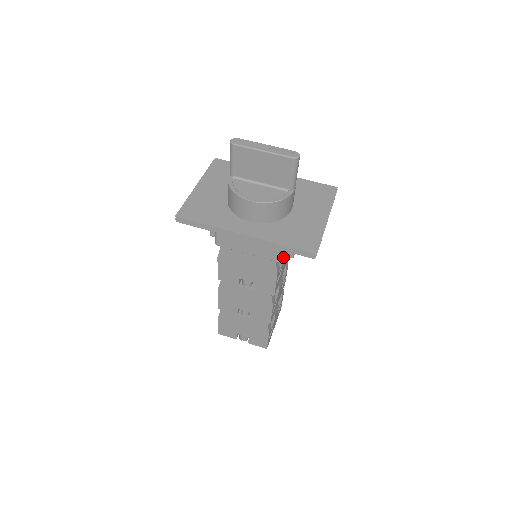
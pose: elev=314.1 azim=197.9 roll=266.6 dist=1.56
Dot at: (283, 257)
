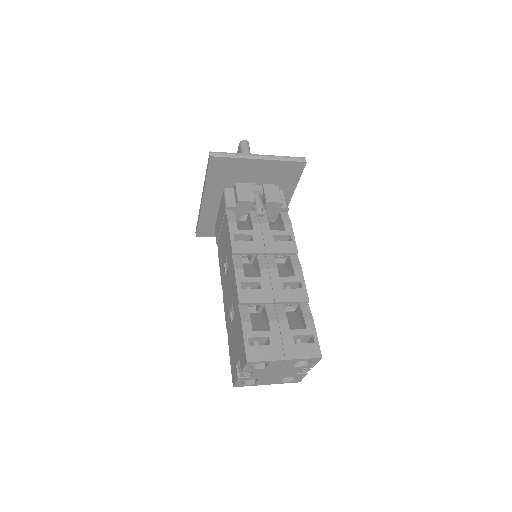
Dot at: (229, 202)
